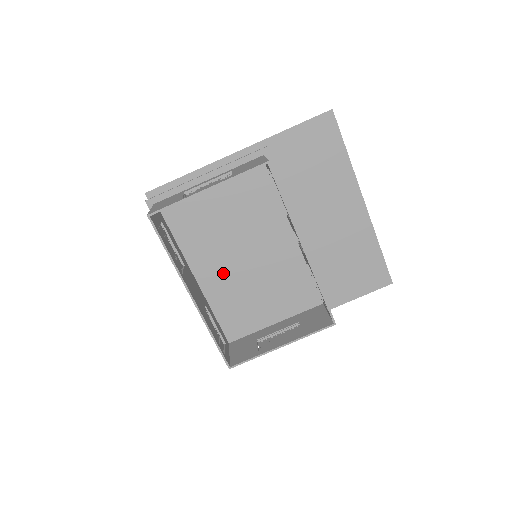
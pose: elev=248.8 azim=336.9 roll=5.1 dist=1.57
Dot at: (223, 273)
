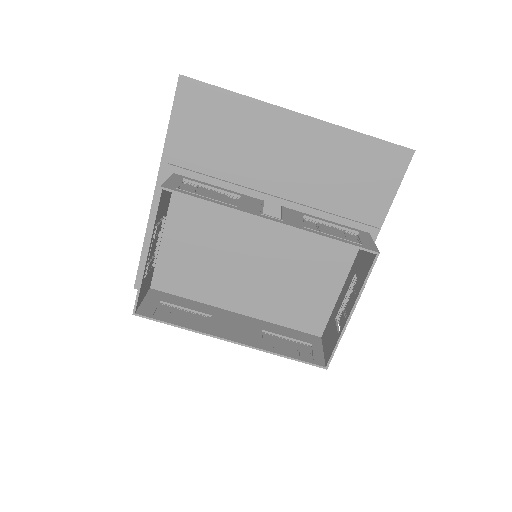
Dot at: (252, 290)
